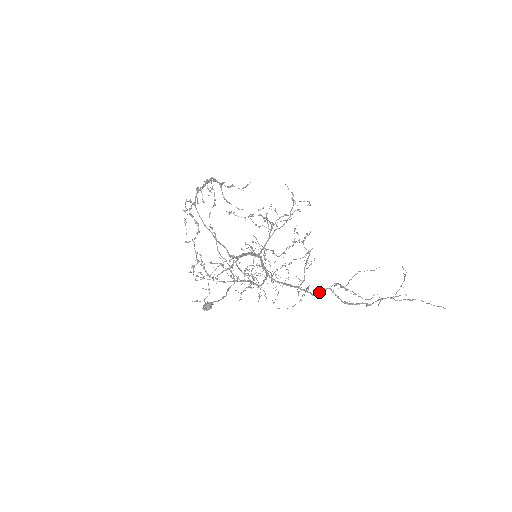
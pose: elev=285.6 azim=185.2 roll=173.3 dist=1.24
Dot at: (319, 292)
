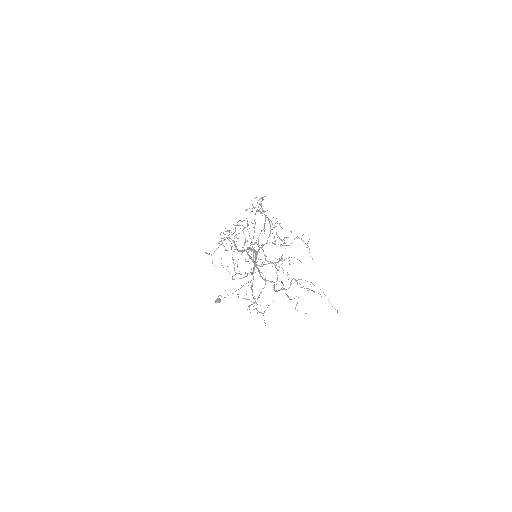
Dot at: (267, 280)
